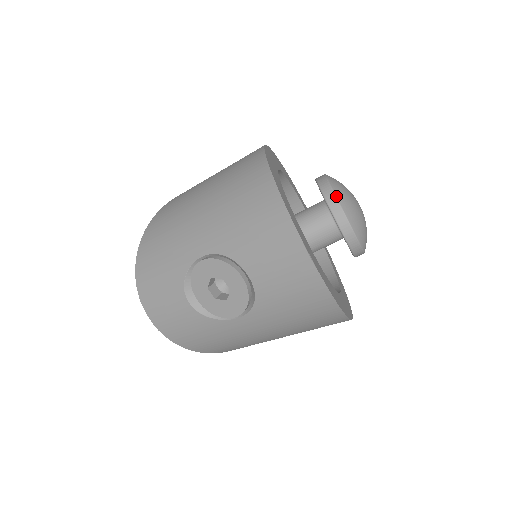
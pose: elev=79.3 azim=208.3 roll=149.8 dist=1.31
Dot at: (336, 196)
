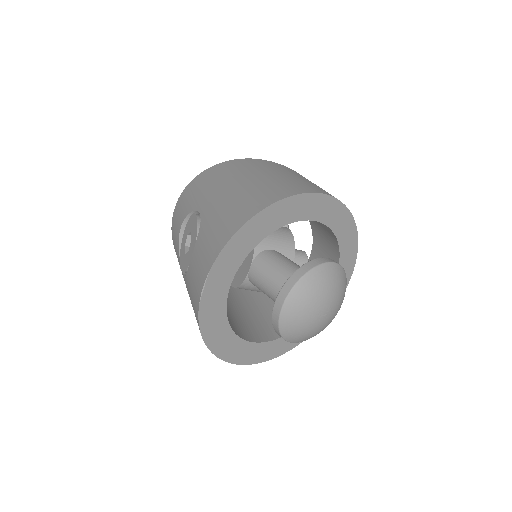
Dot at: (297, 282)
